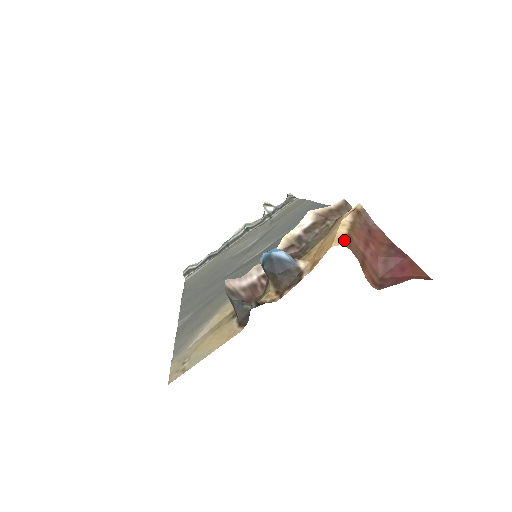
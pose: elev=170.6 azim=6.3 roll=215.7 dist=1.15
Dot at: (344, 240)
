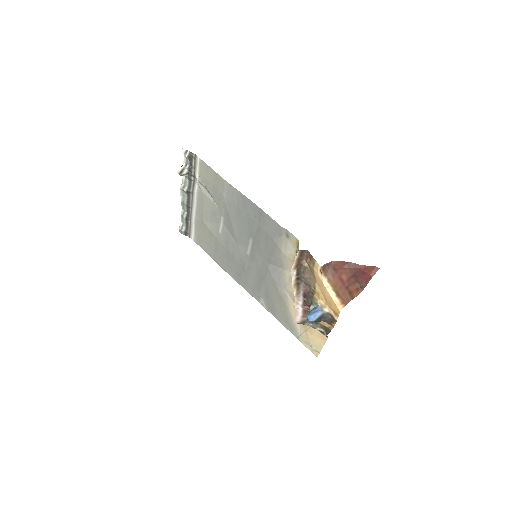
Dot at: (340, 303)
